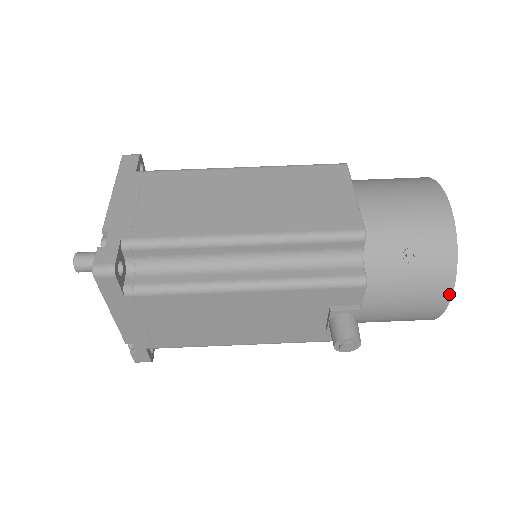
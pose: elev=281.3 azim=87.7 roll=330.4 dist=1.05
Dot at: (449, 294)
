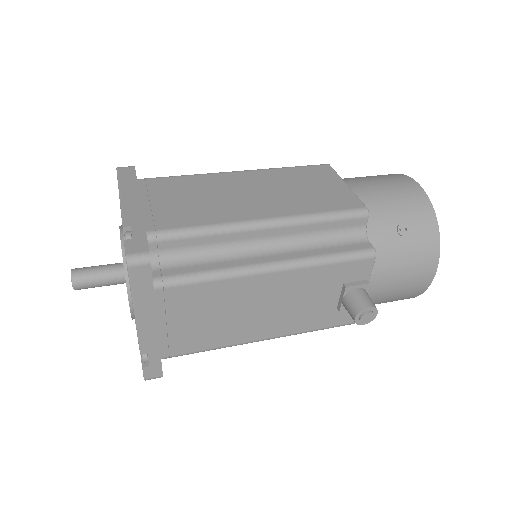
Dot at: (436, 263)
